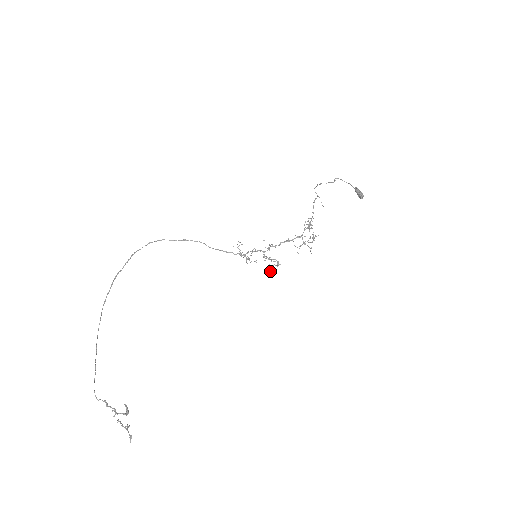
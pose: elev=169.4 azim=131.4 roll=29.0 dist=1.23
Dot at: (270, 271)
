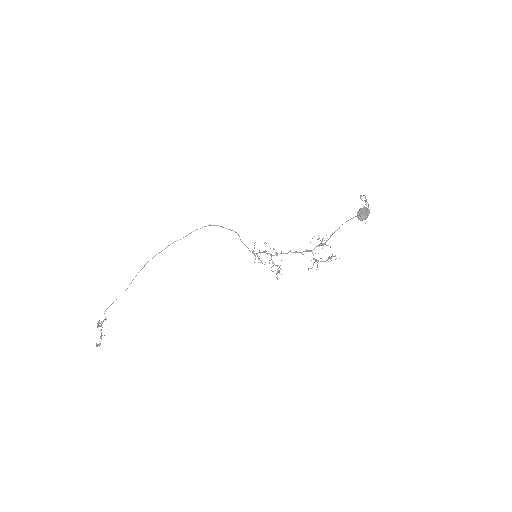
Dot at: (276, 277)
